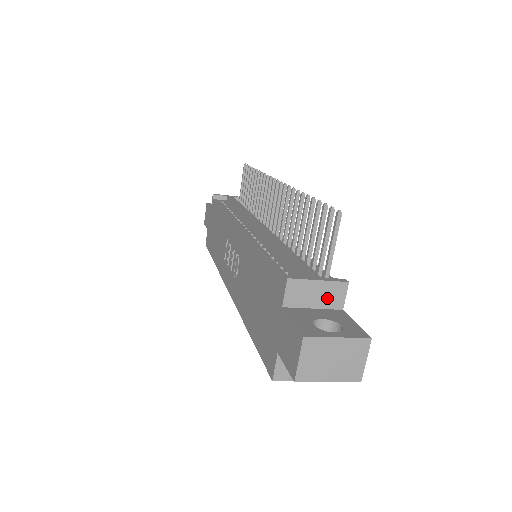
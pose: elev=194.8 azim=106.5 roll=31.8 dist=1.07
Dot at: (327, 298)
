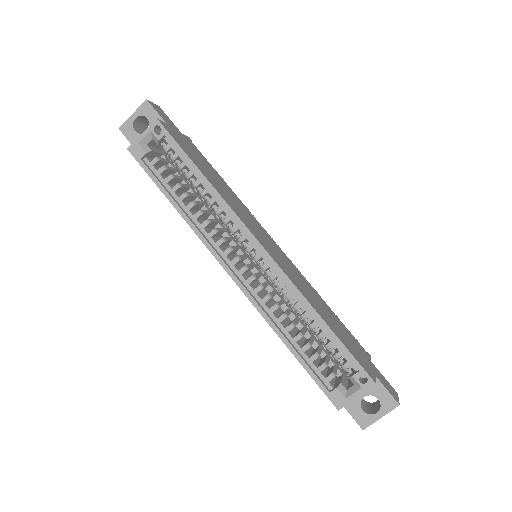
Dot at: occluded
